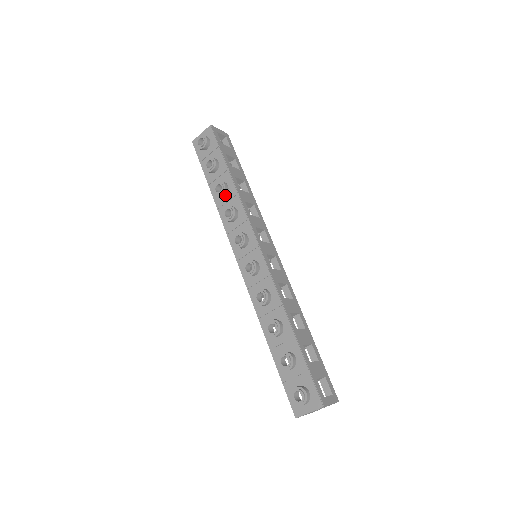
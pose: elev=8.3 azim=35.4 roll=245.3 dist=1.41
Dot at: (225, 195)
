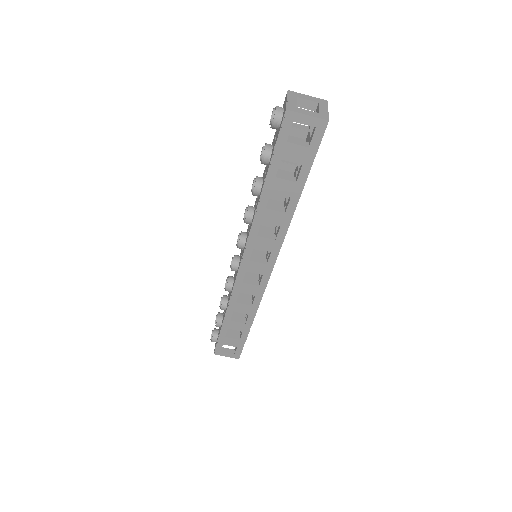
Dot at: (228, 299)
